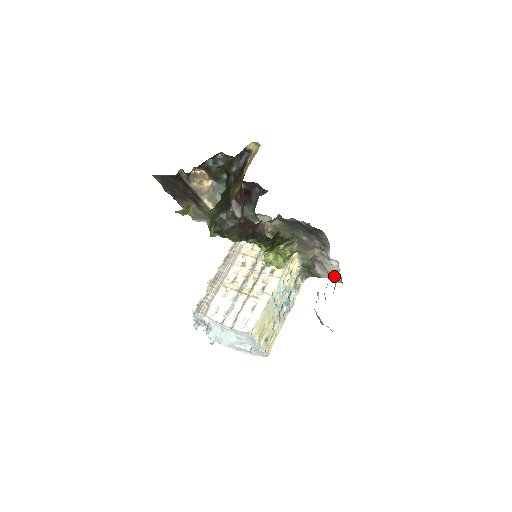
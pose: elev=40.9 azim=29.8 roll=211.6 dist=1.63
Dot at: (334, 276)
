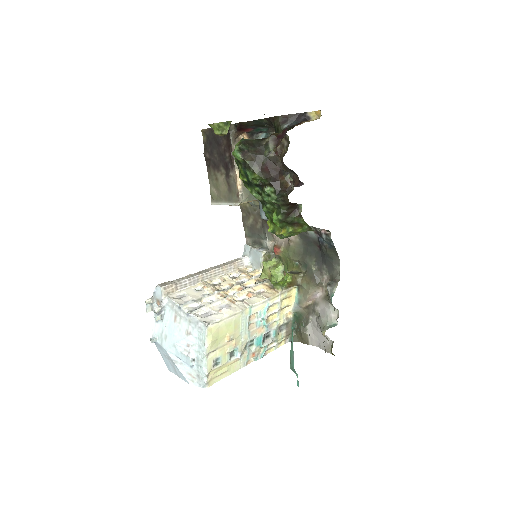
Dot at: (327, 327)
